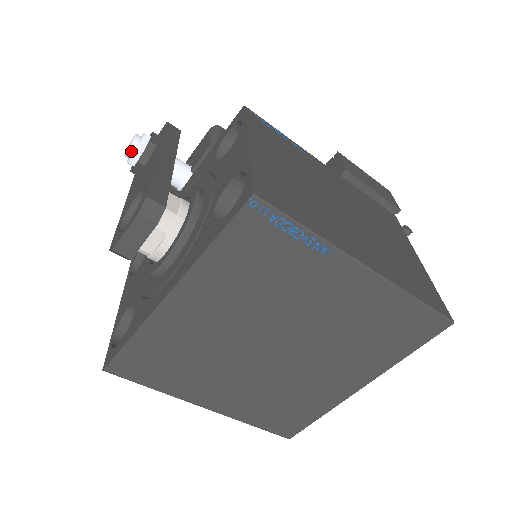
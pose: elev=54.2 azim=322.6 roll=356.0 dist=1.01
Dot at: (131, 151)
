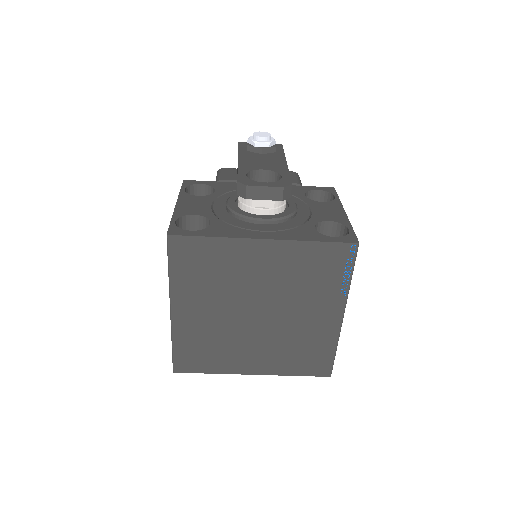
Dot at: (263, 139)
